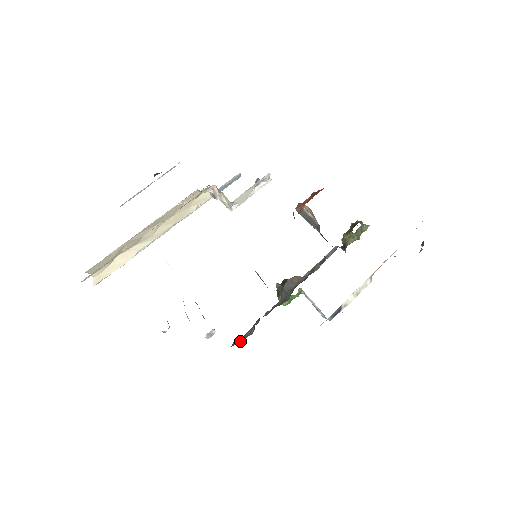
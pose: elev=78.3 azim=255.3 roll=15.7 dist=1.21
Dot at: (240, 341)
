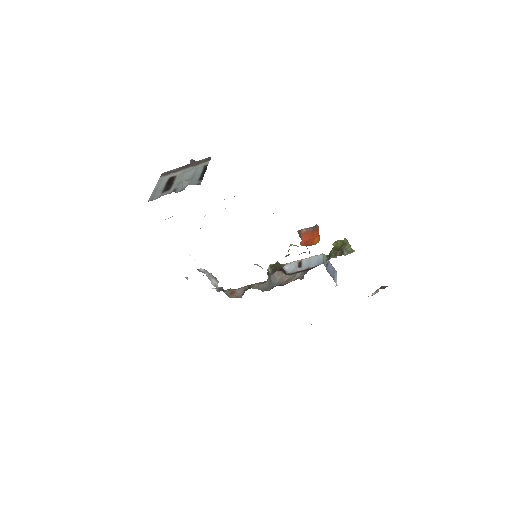
Dot at: (233, 296)
